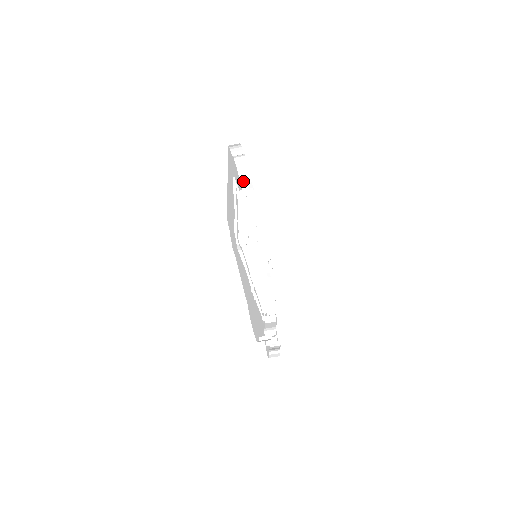
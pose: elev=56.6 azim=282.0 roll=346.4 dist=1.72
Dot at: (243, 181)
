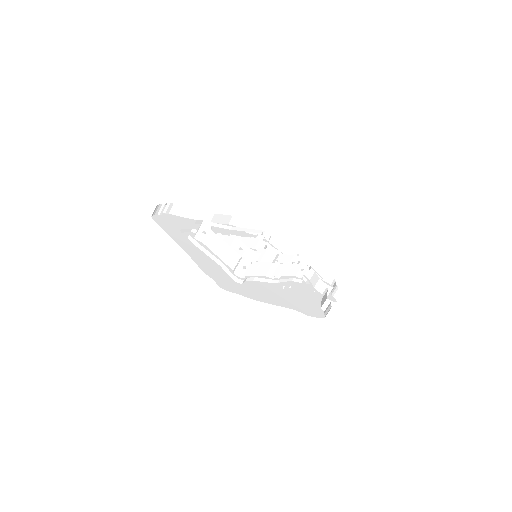
Dot at: (186, 215)
